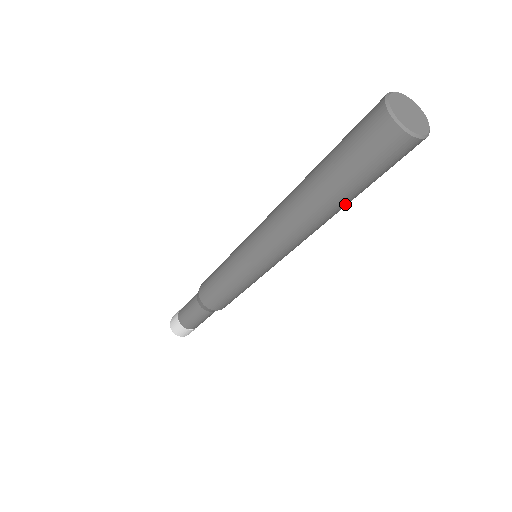
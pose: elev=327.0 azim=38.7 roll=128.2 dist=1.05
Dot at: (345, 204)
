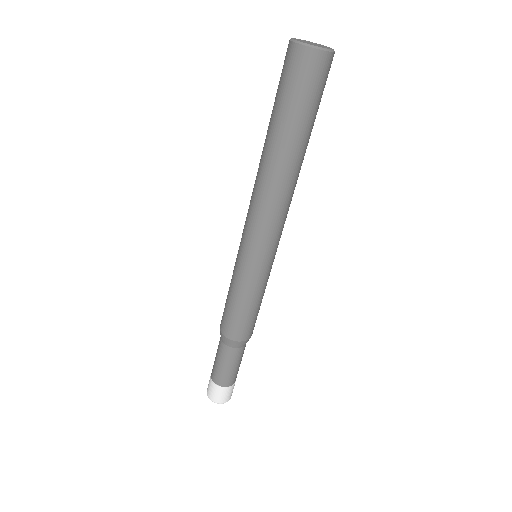
Dot at: (292, 146)
